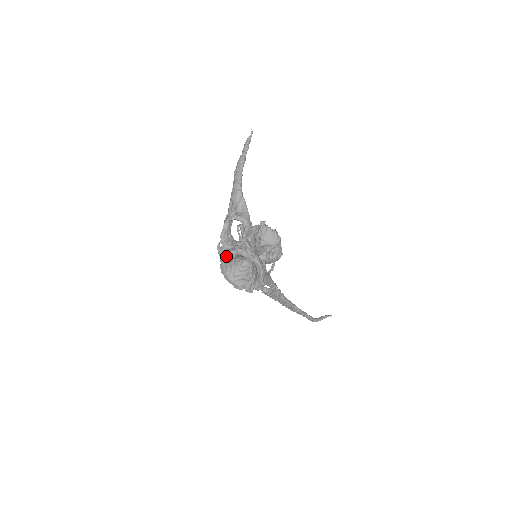
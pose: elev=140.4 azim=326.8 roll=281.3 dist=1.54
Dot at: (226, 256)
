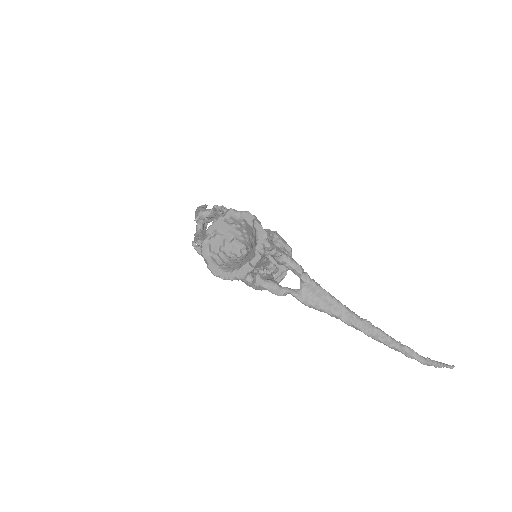
Dot at: (204, 239)
